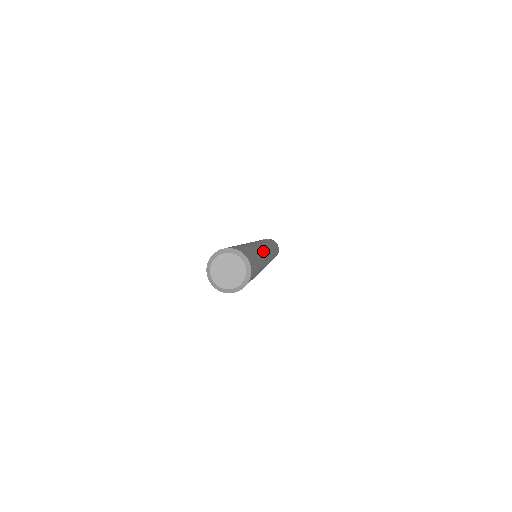
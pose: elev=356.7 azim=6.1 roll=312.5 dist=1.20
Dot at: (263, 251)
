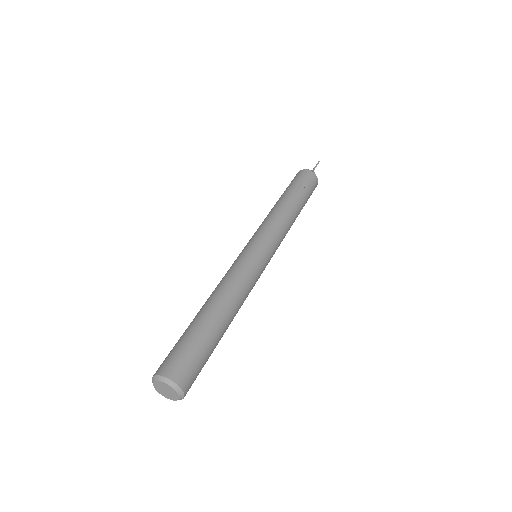
Dot at: (245, 297)
